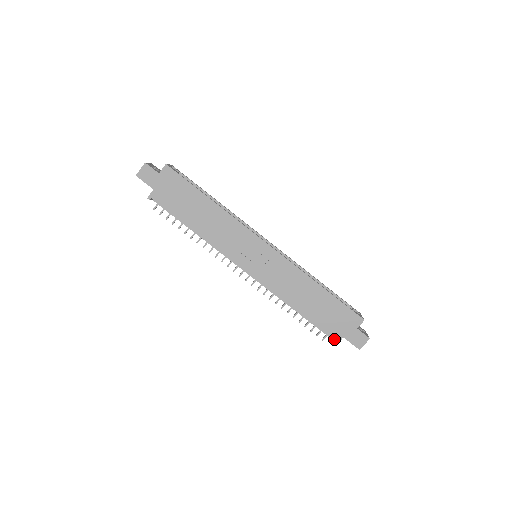
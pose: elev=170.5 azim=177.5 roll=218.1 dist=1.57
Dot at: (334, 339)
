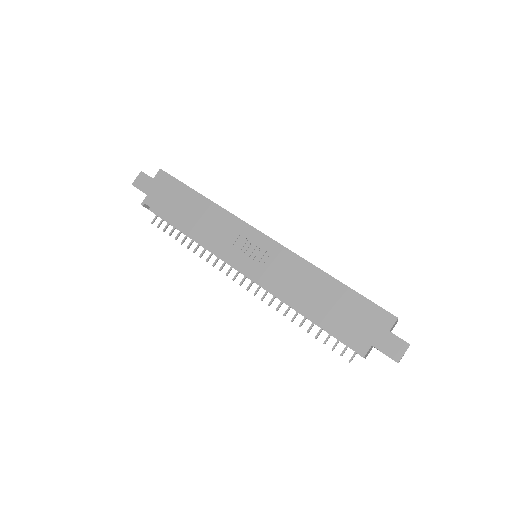
Dot at: (359, 349)
